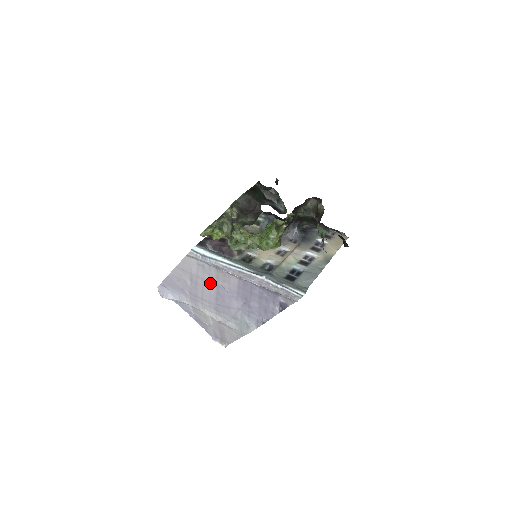
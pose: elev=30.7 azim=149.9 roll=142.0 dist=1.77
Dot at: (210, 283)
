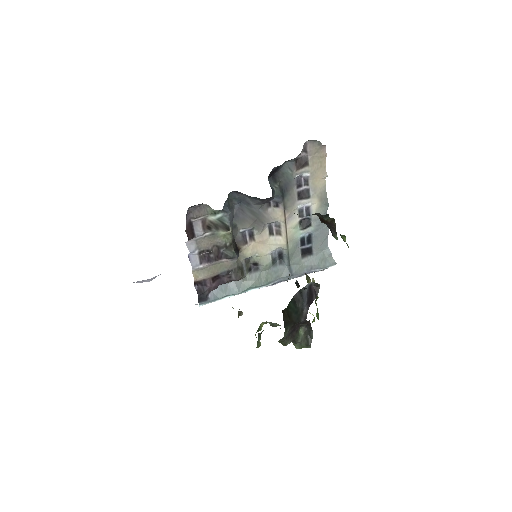
Dot at: occluded
